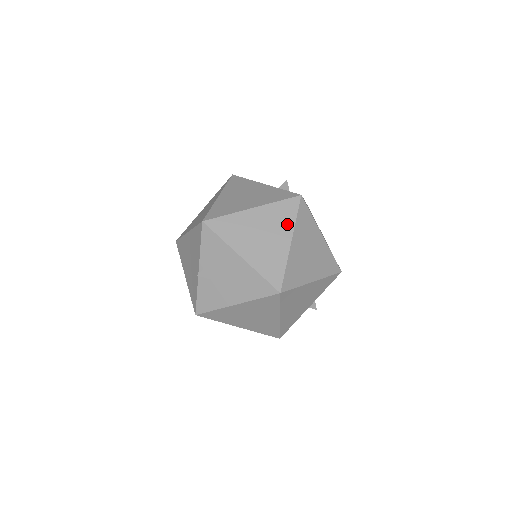
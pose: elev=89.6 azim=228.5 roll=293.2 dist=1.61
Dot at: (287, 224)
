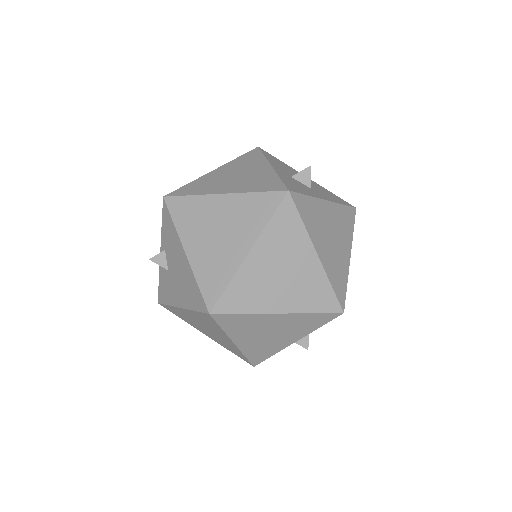
Dot at: (254, 226)
